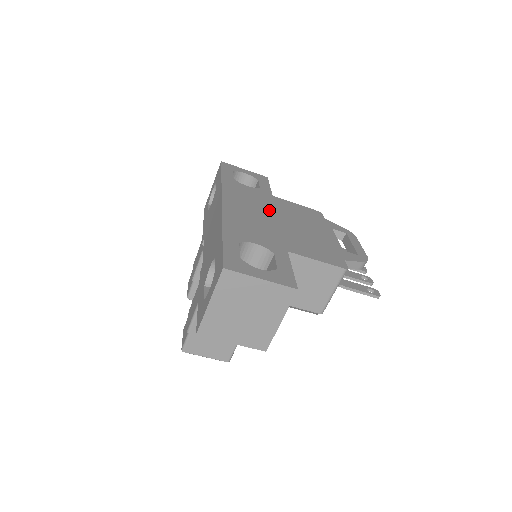
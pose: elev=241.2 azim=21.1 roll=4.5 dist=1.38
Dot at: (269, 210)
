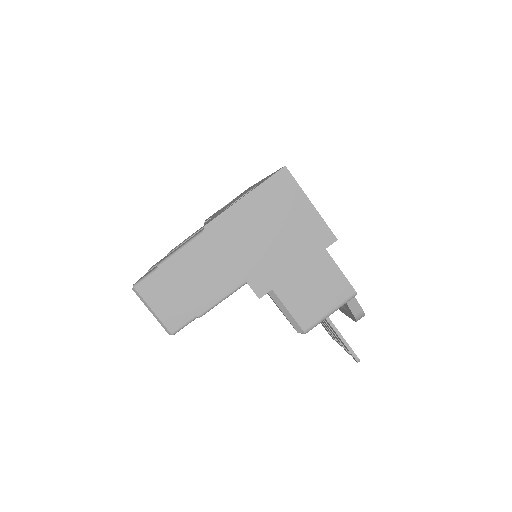
Dot at: occluded
